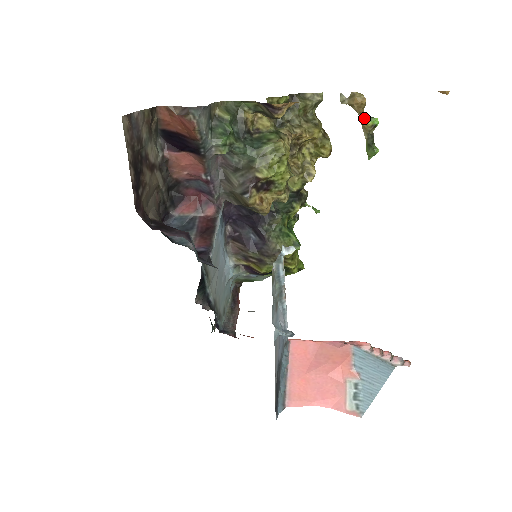
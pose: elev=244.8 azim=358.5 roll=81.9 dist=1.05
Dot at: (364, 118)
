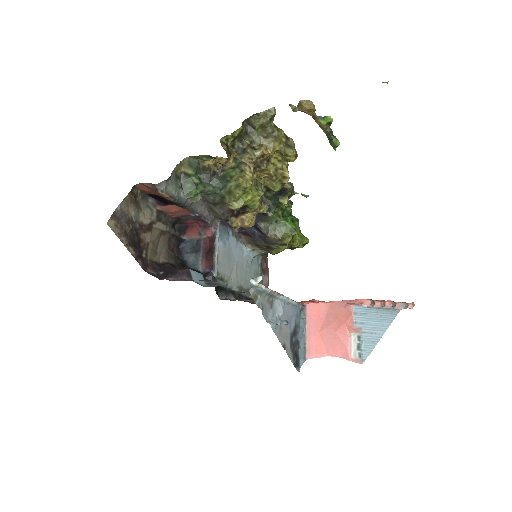
Dot at: (318, 119)
